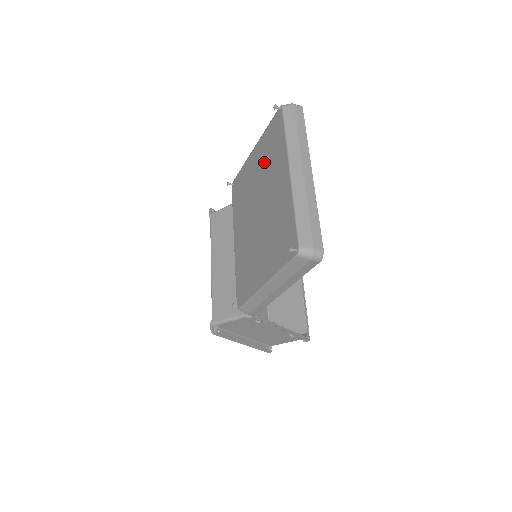
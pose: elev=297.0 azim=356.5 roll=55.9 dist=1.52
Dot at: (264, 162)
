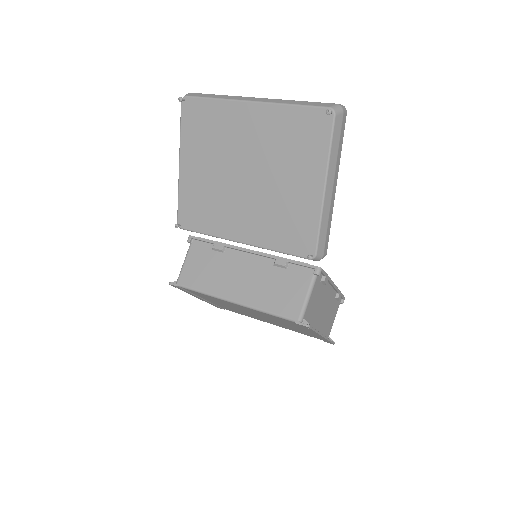
Dot at: (209, 147)
